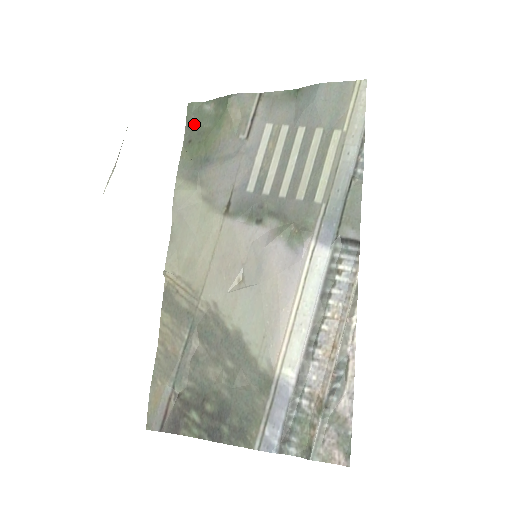
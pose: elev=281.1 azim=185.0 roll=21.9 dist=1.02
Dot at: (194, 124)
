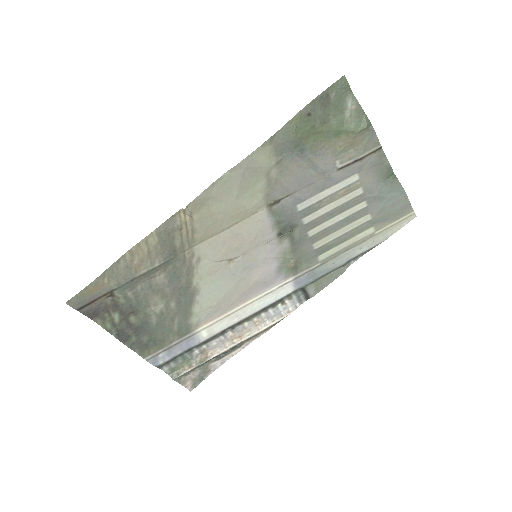
Dot at: (327, 103)
